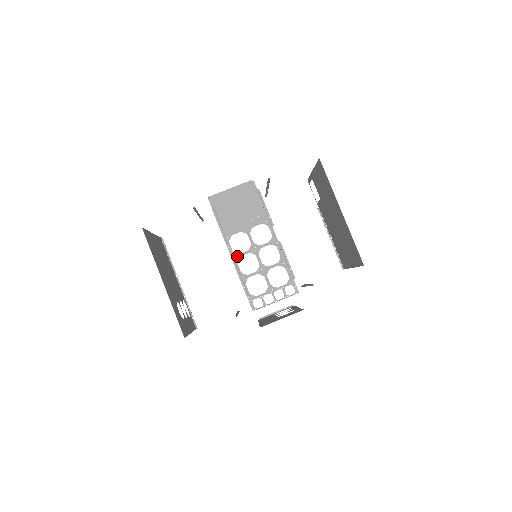
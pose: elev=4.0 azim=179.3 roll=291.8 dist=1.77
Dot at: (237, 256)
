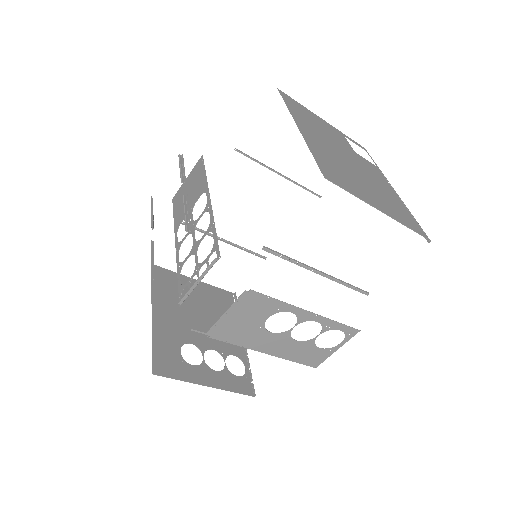
Dot at: (179, 245)
